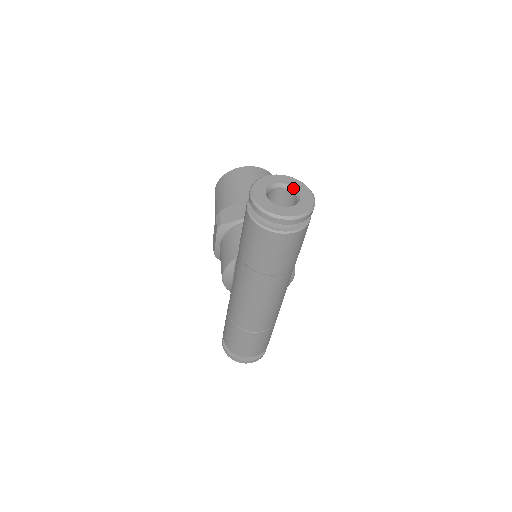
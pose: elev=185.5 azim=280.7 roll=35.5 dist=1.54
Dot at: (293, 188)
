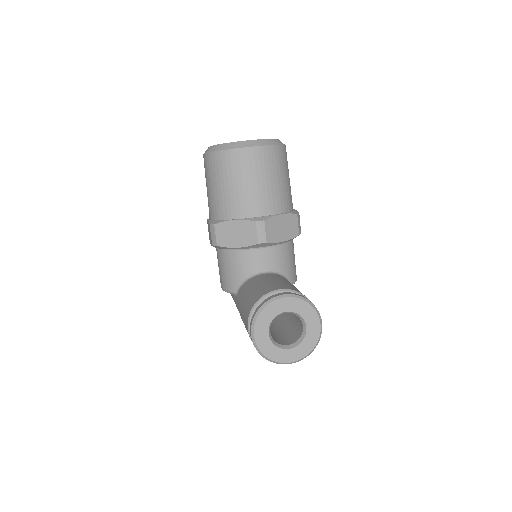
Dot at: (299, 316)
